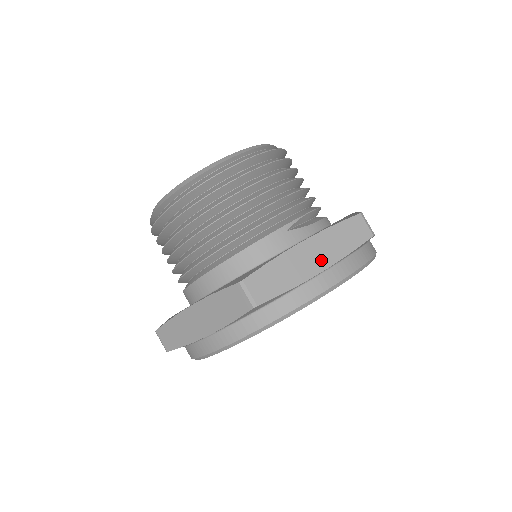
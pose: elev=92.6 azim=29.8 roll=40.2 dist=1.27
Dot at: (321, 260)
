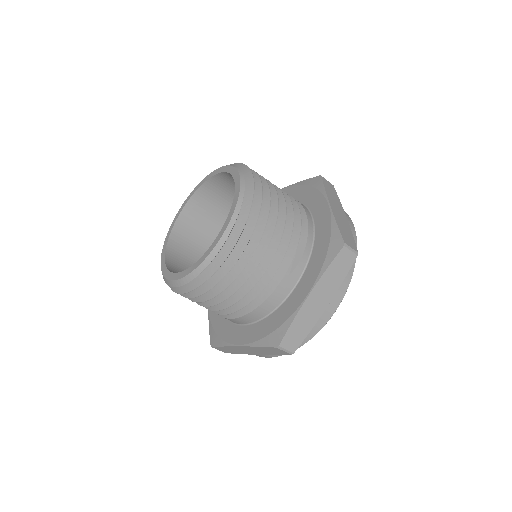
Dot at: (325, 298)
